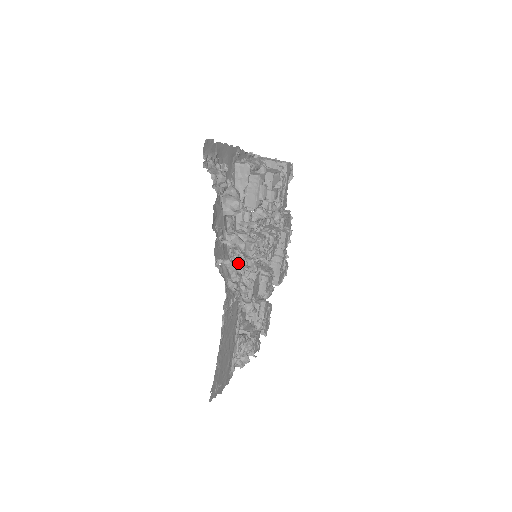
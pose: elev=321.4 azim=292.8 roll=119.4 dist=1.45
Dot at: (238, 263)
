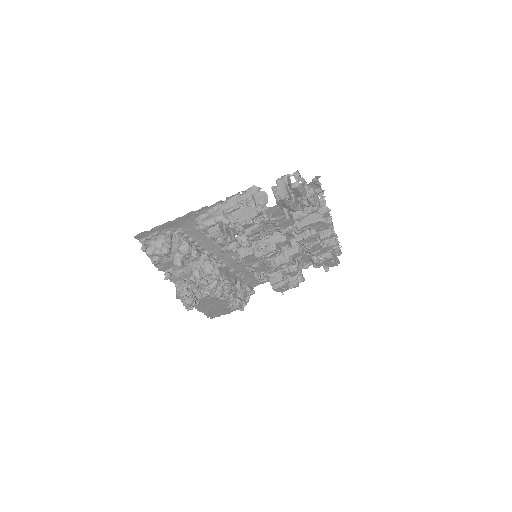
Dot at: occluded
